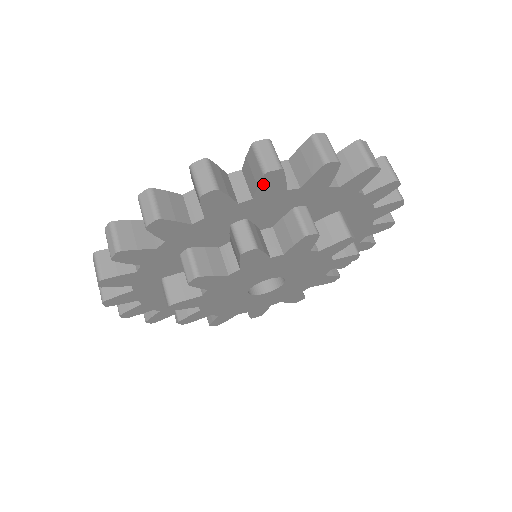
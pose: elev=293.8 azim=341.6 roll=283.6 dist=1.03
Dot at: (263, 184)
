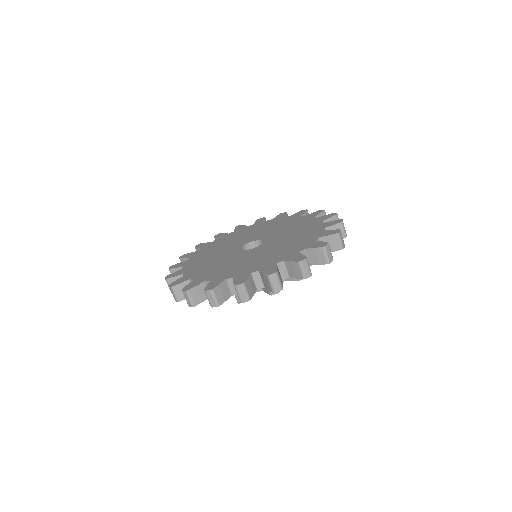
Dot at: occluded
